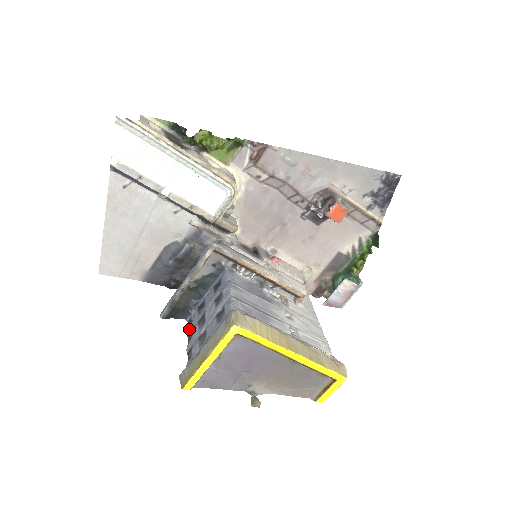
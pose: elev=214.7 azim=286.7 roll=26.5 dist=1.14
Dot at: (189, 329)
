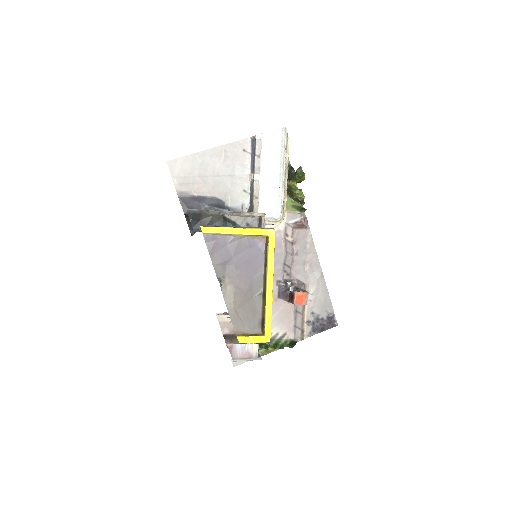
Dot at: (200, 230)
